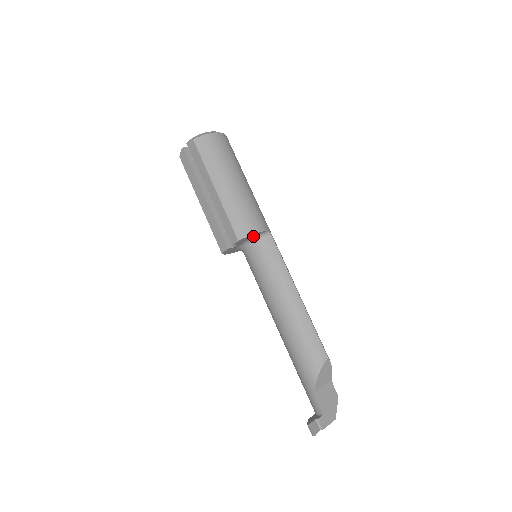
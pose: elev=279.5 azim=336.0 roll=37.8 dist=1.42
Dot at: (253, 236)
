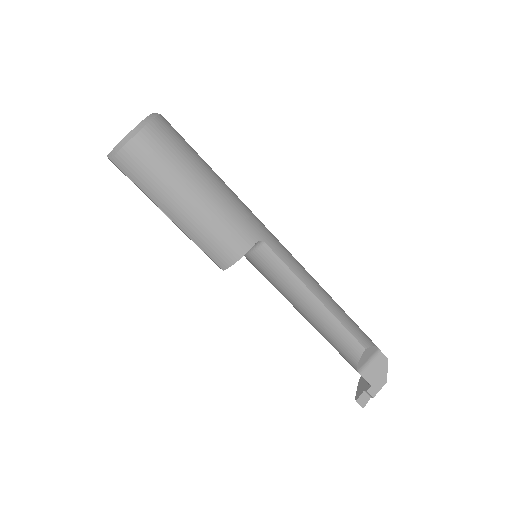
Dot at: occluded
